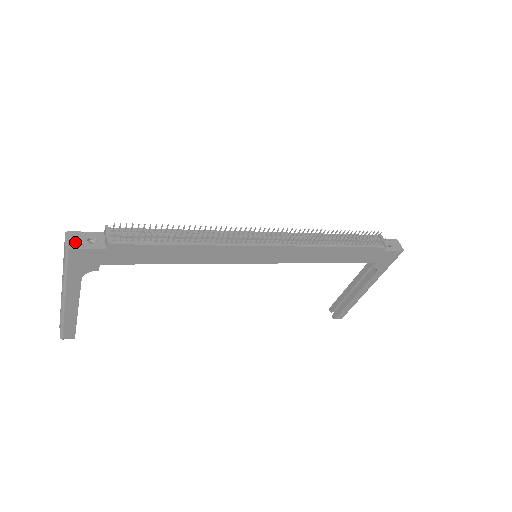
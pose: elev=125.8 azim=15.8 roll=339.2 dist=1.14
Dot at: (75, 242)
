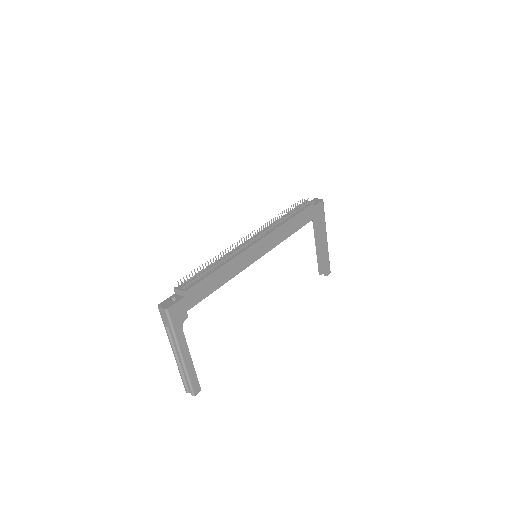
Dot at: (167, 305)
